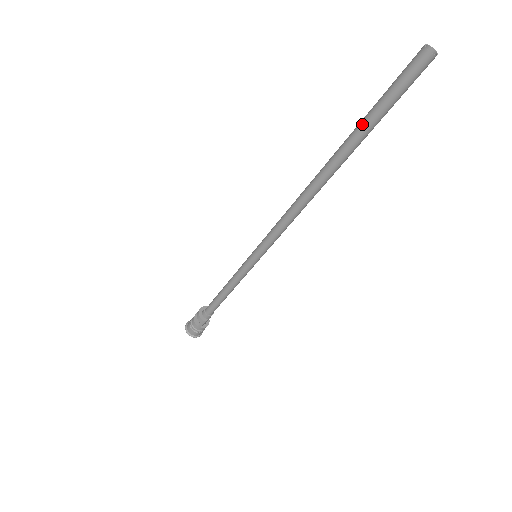
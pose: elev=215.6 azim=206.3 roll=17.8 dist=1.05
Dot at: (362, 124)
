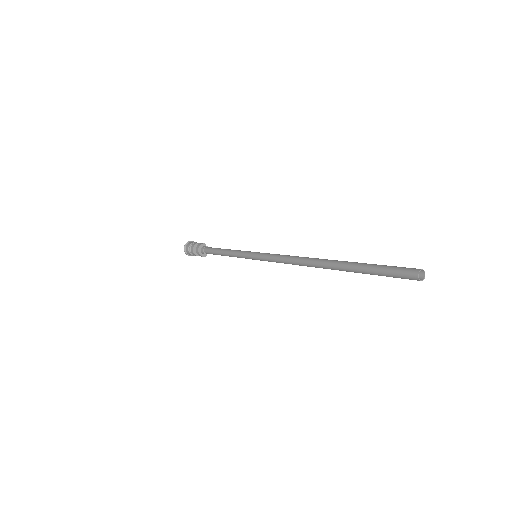
Dot at: (362, 273)
